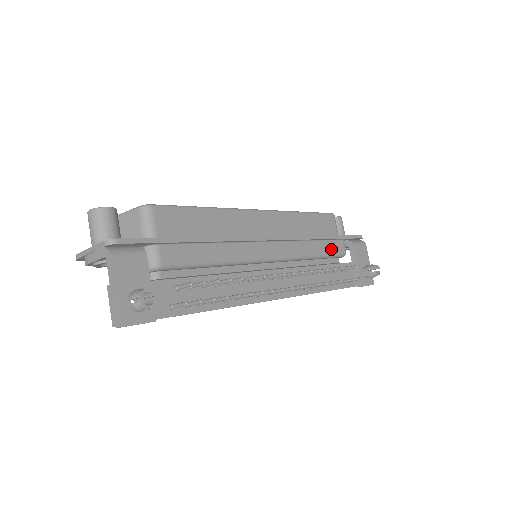
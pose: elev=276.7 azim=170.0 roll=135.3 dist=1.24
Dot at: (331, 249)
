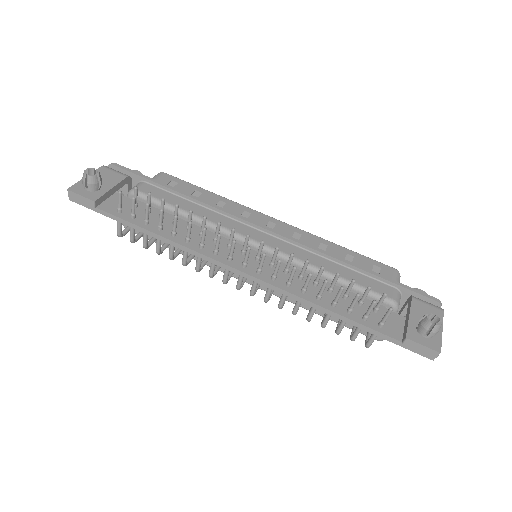
Dot at: (364, 283)
